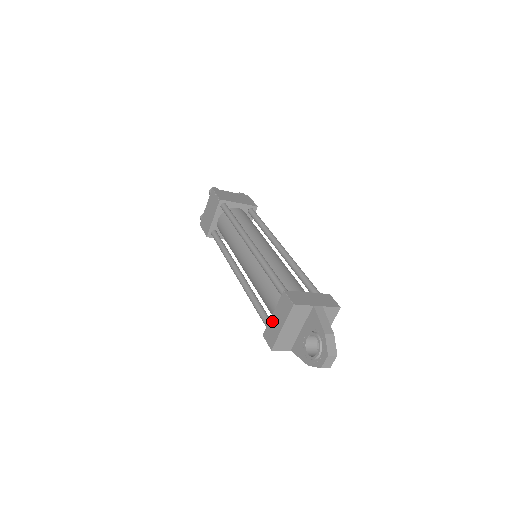
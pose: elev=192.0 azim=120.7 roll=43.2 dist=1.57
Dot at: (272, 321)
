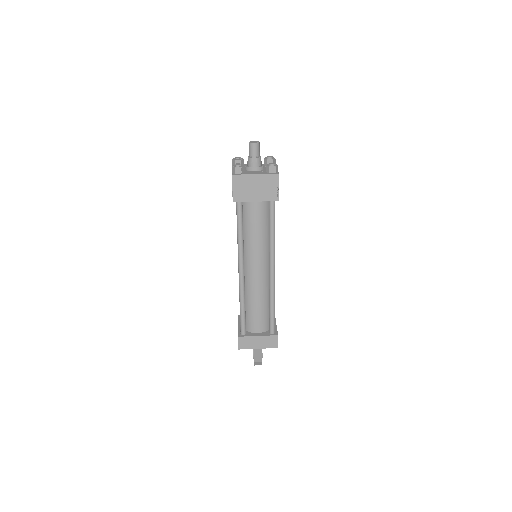
Dot at: occluded
